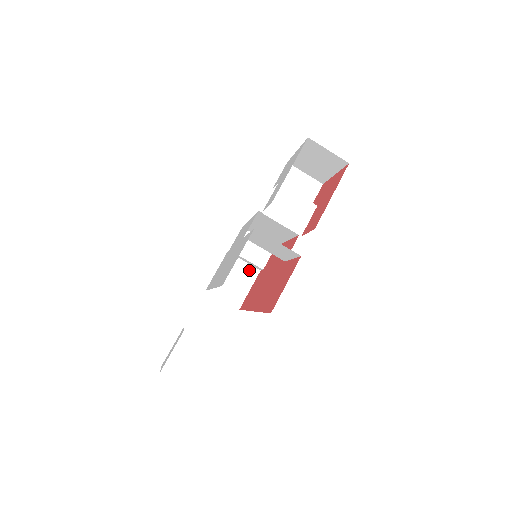
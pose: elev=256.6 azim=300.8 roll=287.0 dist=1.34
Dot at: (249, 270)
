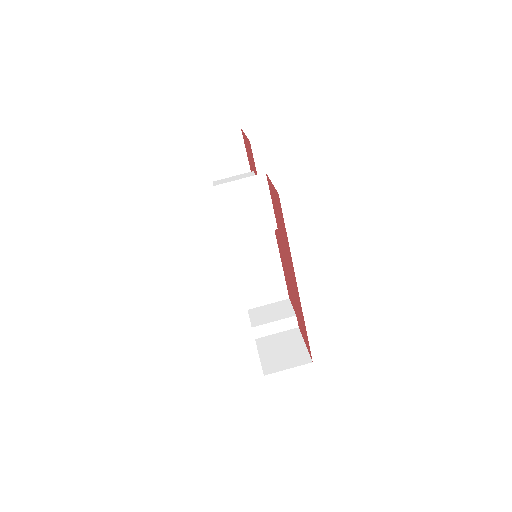
Dot at: (288, 334)
